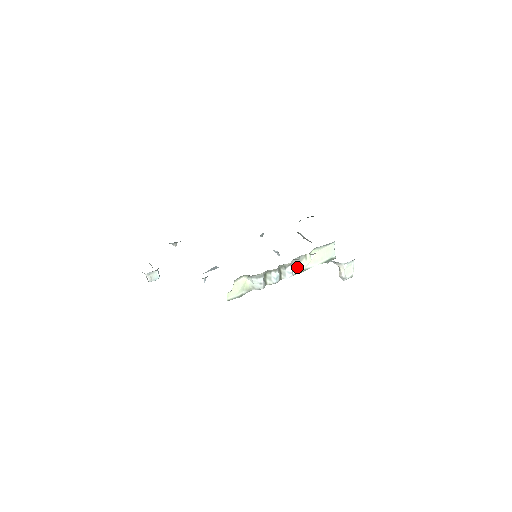
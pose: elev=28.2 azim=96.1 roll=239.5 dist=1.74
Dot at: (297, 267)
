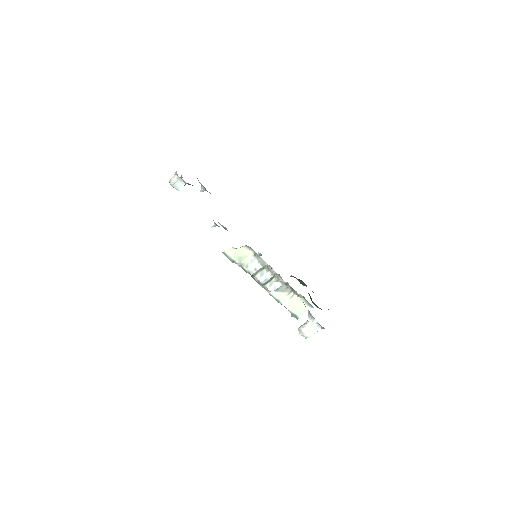
Dot at: (278, 292)
